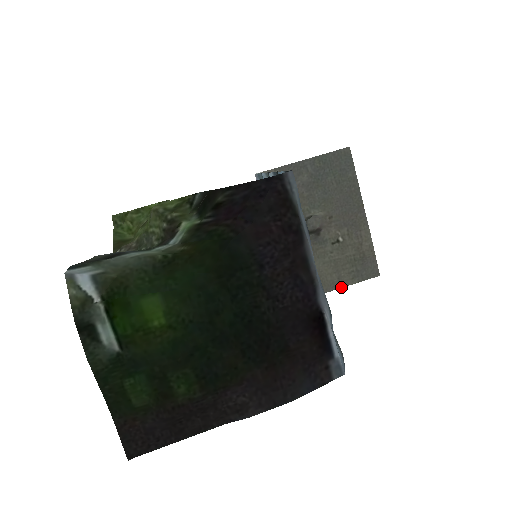
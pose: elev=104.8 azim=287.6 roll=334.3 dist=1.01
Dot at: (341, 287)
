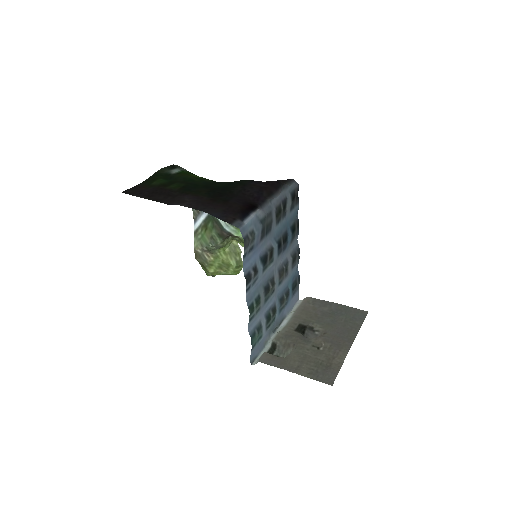
Dot at: occluded
